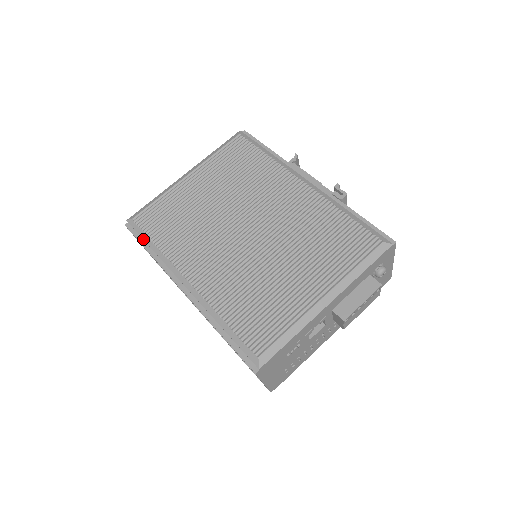
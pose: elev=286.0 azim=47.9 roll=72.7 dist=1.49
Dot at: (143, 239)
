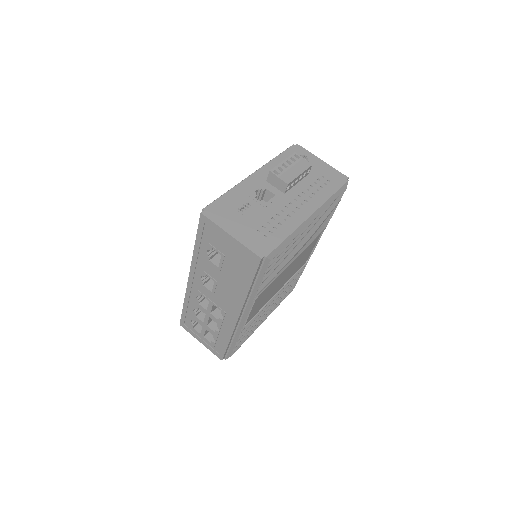
Dot at: occluded
